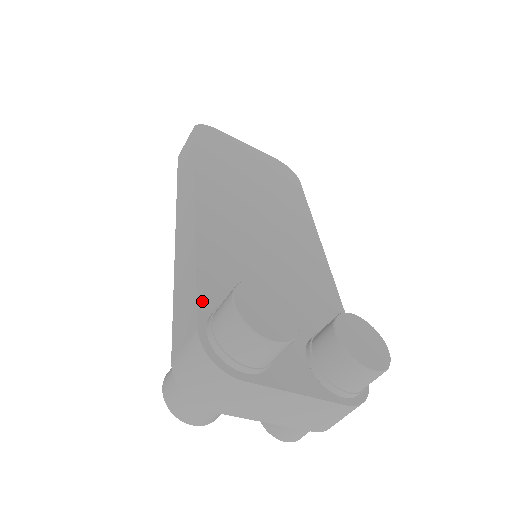
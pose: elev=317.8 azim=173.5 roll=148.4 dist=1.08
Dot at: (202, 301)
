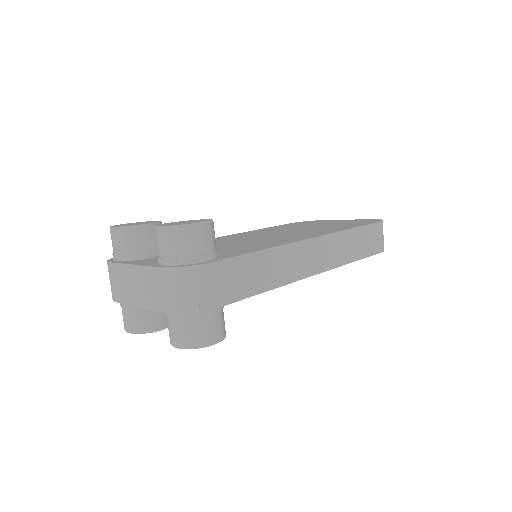
Dot at: occluded
